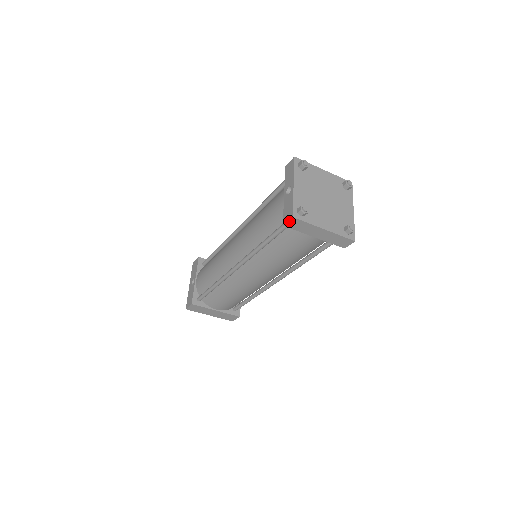
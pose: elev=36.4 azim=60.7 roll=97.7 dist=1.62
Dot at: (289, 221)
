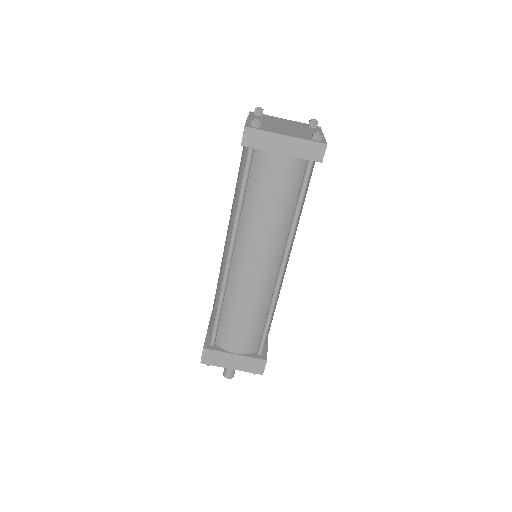
Dot at: (244, 135)
